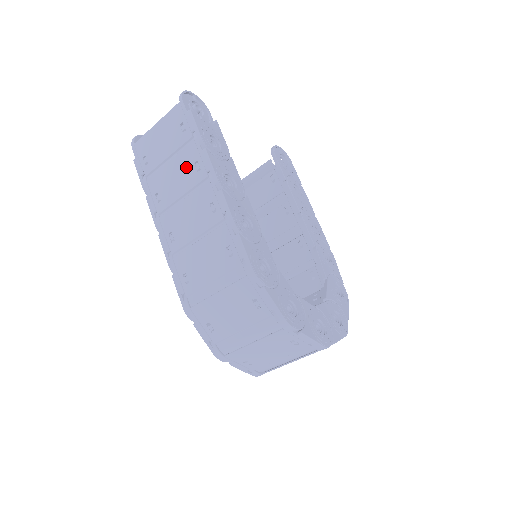
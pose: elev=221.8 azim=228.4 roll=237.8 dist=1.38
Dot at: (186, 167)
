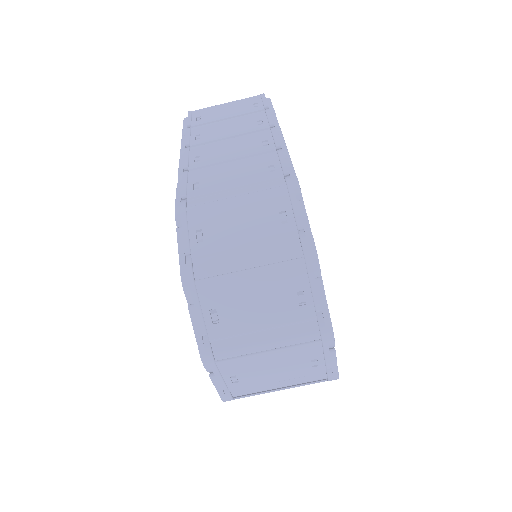
Dot at: (246, 122)
